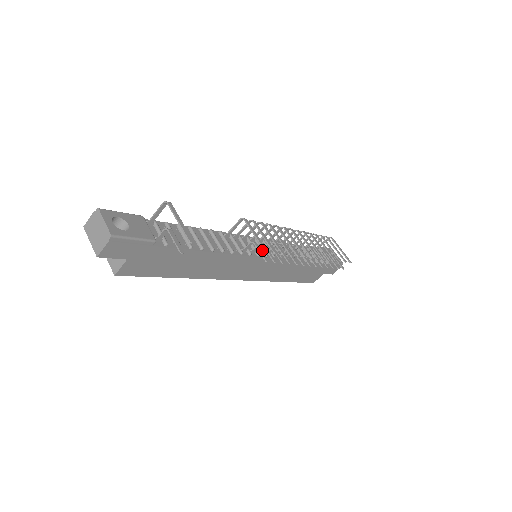
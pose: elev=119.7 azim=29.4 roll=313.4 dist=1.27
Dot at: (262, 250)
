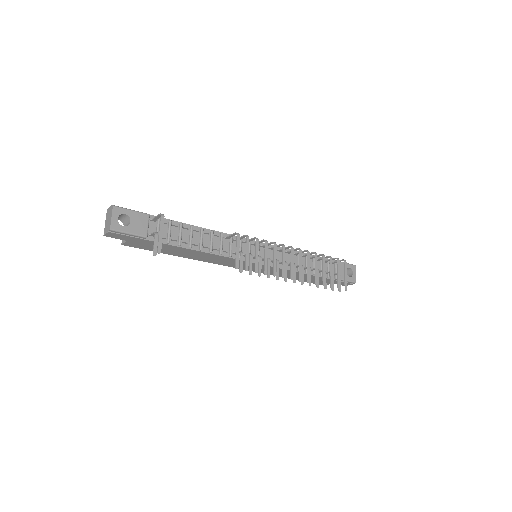
Dot at: occluded
